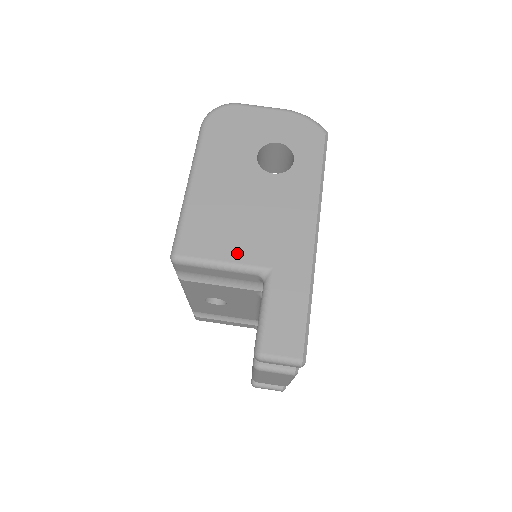
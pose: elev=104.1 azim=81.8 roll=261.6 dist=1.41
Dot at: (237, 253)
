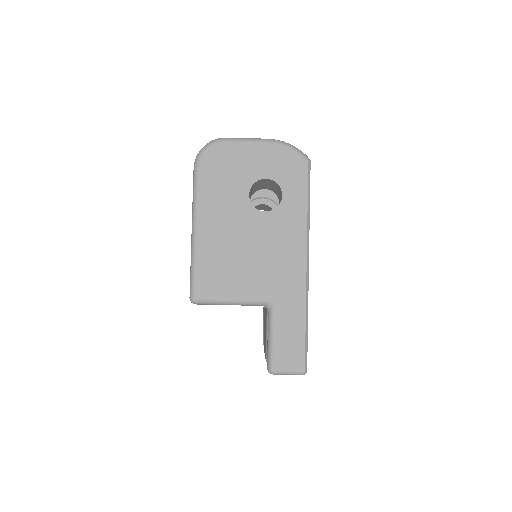
Dot at: (244, 291)
